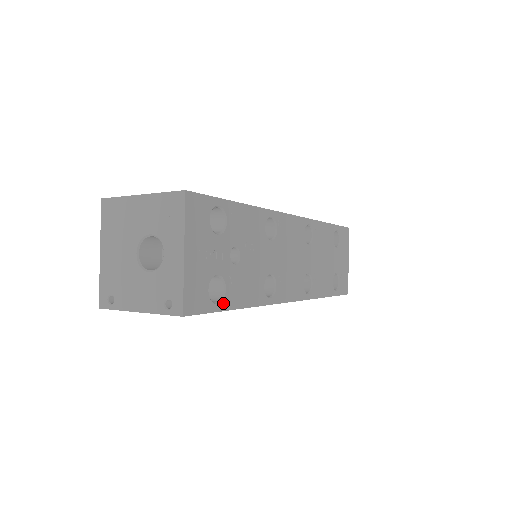
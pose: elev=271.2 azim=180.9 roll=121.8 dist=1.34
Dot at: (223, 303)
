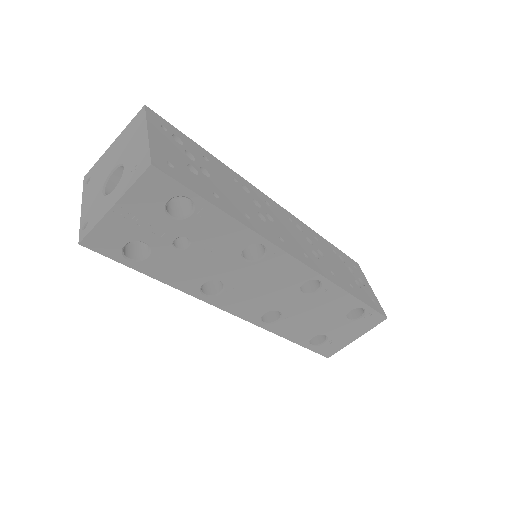
Dot at: (137, 264)
